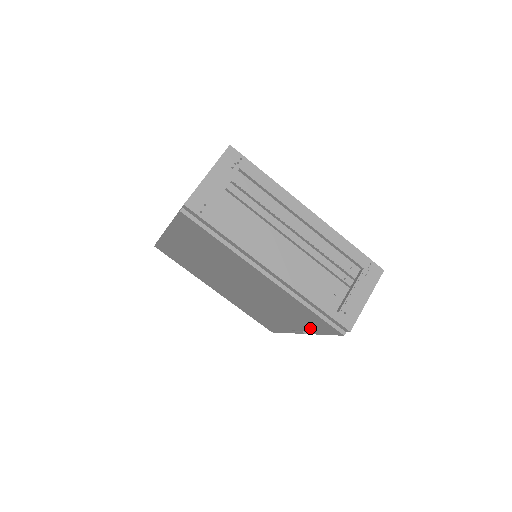
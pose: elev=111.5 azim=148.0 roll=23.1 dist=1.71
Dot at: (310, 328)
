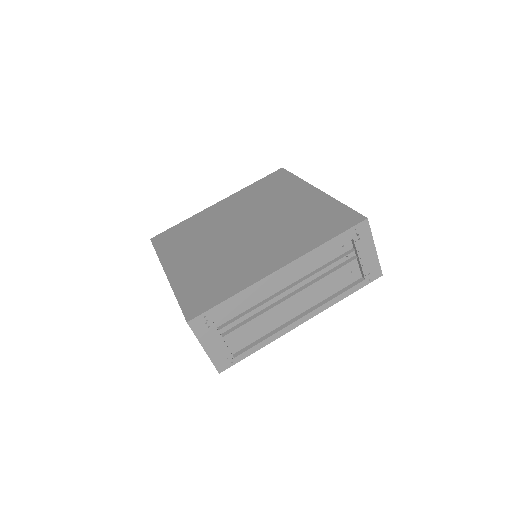
Dot at: occluded
